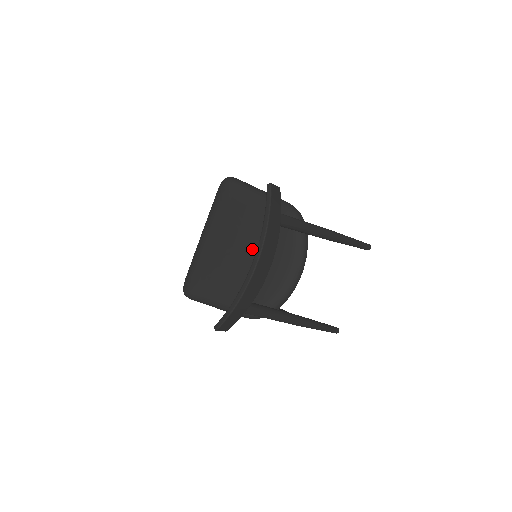
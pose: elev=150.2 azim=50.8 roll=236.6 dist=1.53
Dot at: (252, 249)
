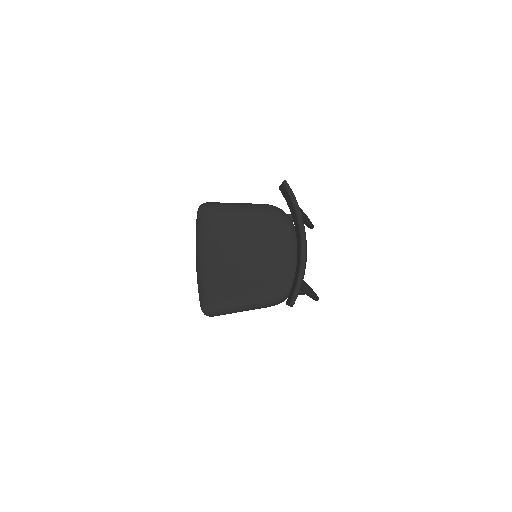
Dot at: (254, 250)
